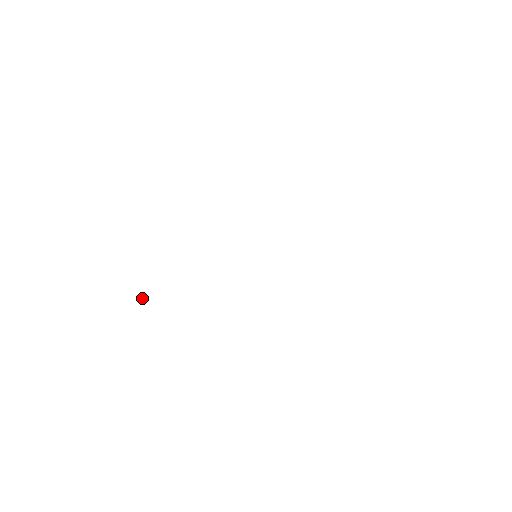
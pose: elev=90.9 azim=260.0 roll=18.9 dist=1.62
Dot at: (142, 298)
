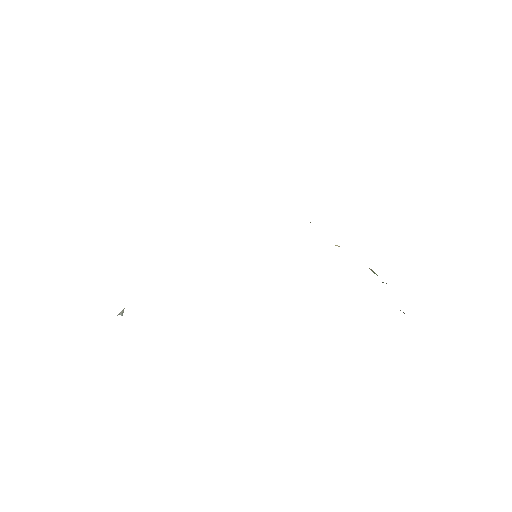
Dot at: (120, 313)
